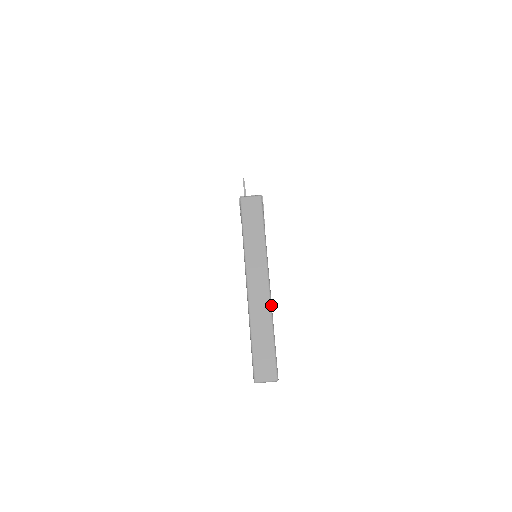
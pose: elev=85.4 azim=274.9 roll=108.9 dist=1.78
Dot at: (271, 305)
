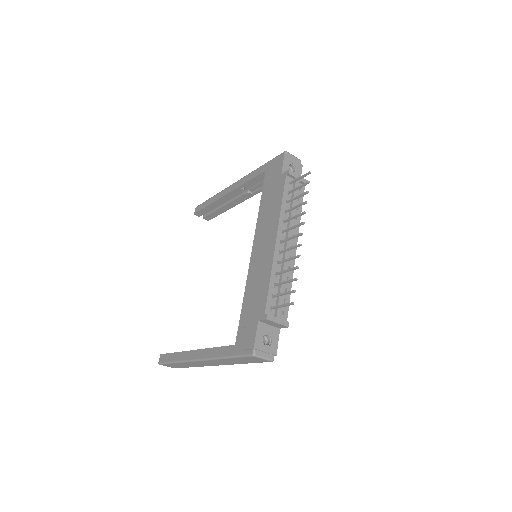
Dot at: occluded
